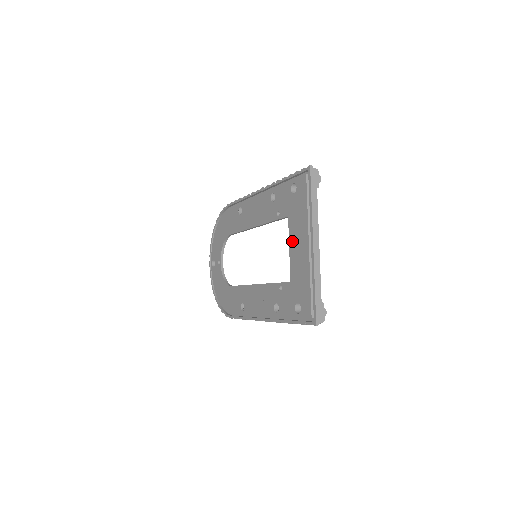
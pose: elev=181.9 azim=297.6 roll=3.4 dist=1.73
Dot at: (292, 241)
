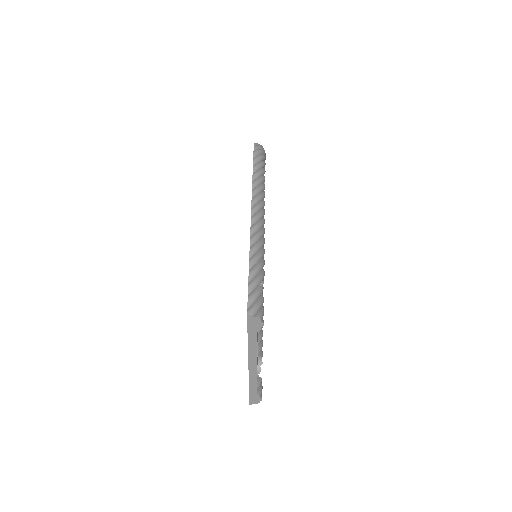
Dot at: occluded
